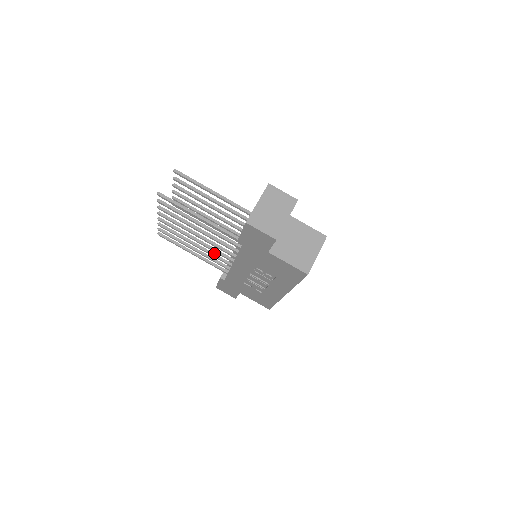
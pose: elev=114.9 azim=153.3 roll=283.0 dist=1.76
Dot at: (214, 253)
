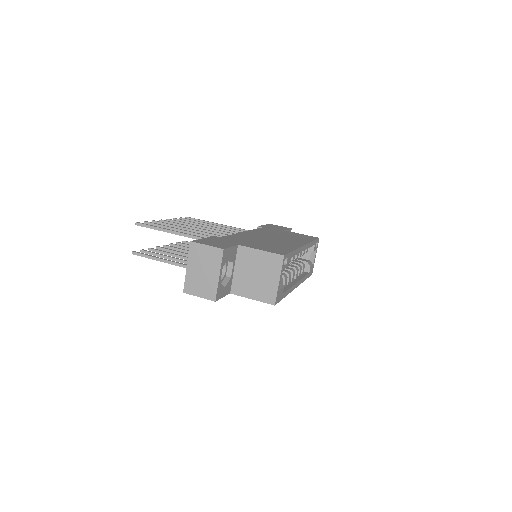
Dot at: occluded
